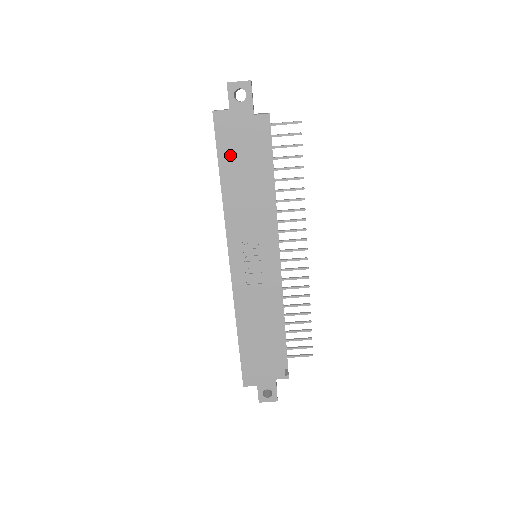
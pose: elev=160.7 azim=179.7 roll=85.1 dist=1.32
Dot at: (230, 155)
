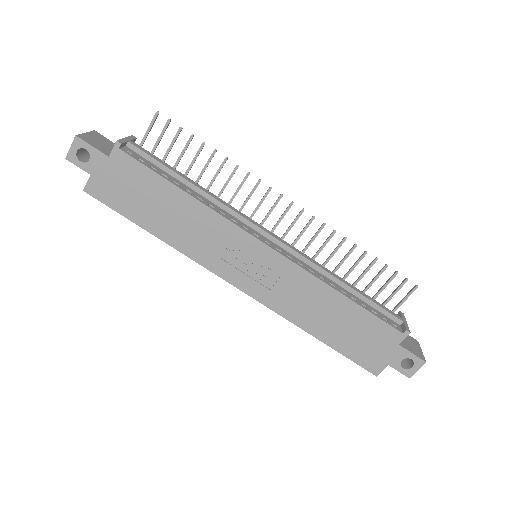
Dot at: (132, 206)
